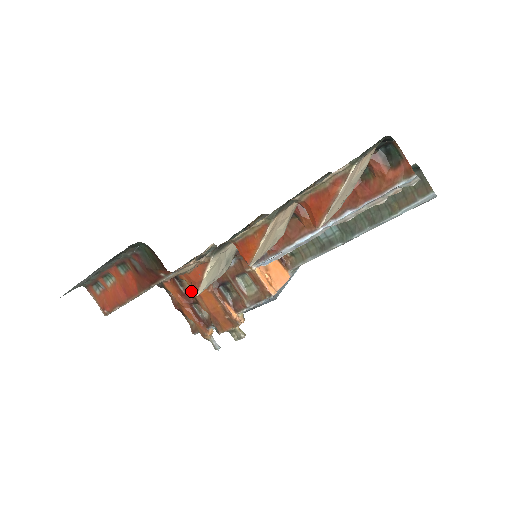
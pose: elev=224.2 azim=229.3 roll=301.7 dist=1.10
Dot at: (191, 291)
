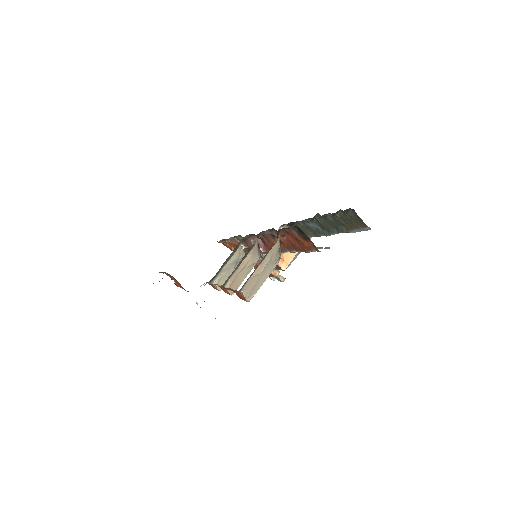
Dot at: occluded
